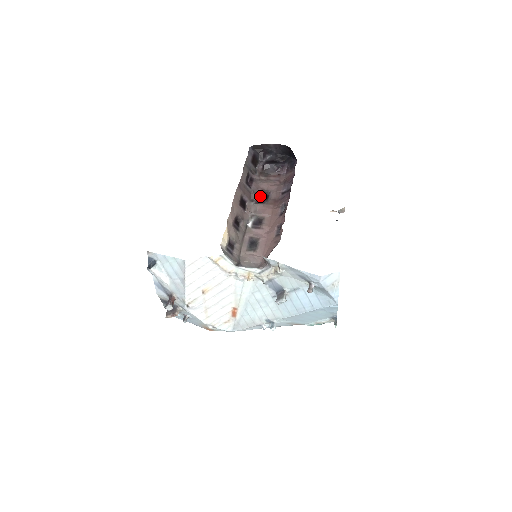
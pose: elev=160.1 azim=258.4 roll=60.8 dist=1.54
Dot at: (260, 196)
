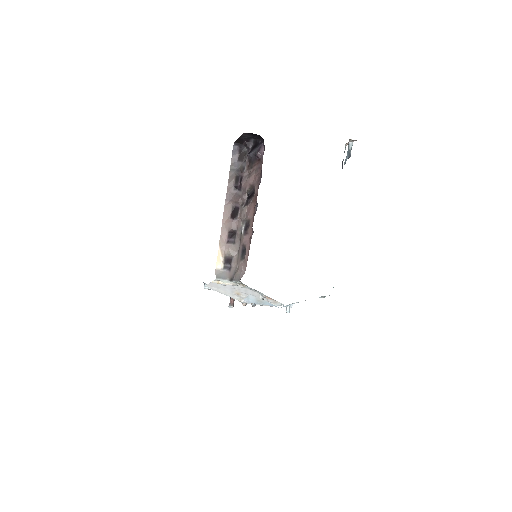
Dot at: (248, 195)
